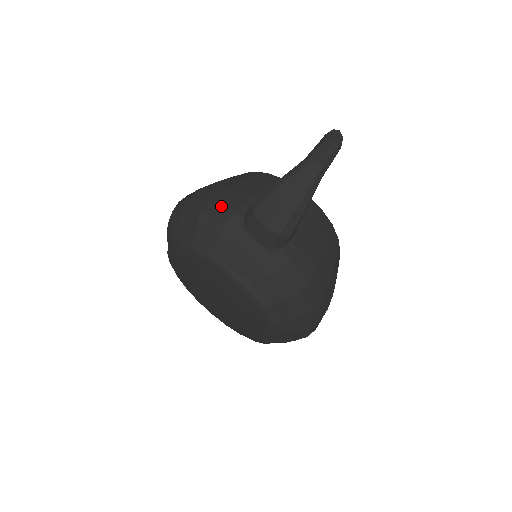
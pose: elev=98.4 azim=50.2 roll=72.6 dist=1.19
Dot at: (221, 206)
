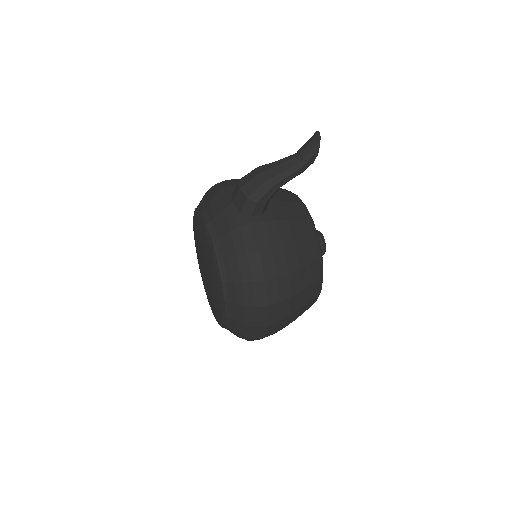
Dot at: (229, 182)
